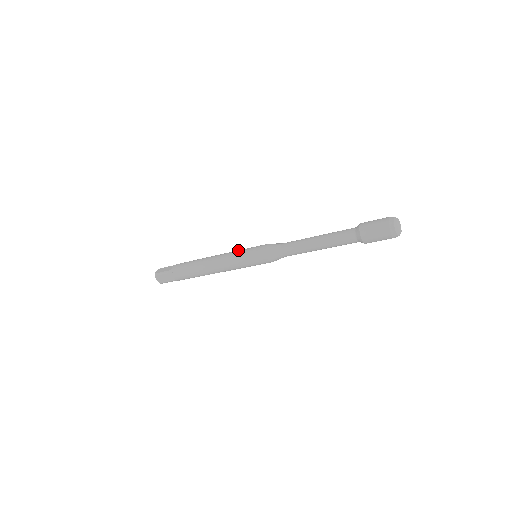
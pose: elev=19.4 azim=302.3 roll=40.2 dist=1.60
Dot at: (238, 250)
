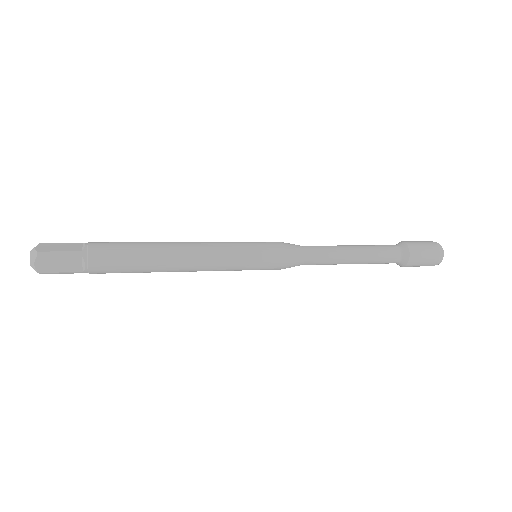
Dot at: occluded
